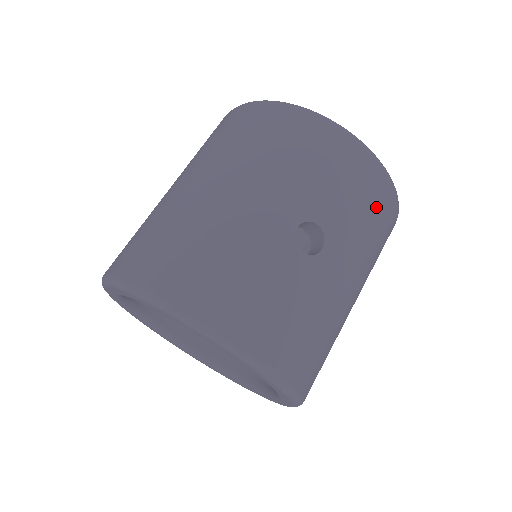
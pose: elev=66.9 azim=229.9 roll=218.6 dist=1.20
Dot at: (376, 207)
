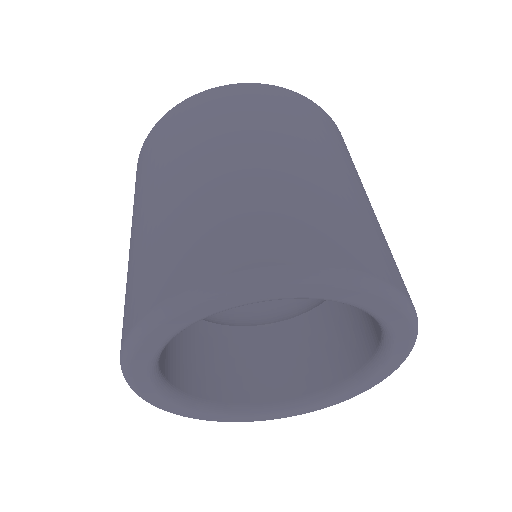
Dot at: occluded
